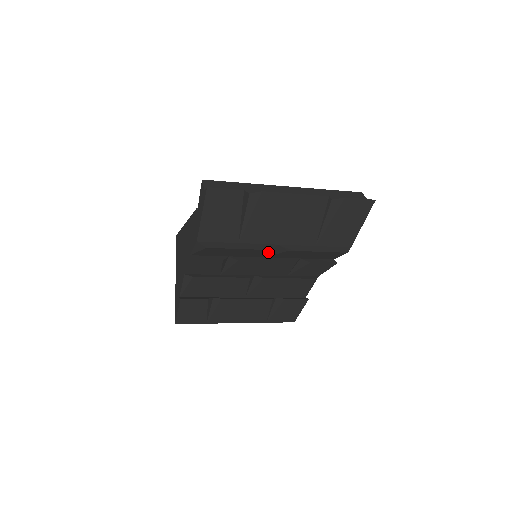
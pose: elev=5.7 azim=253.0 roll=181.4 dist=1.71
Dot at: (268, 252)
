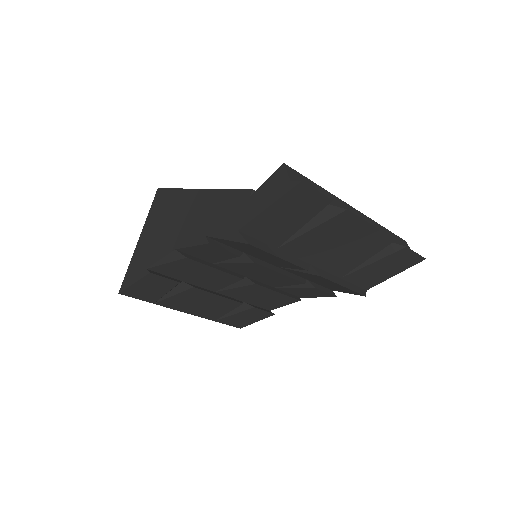
Dot at: (296, 268)
